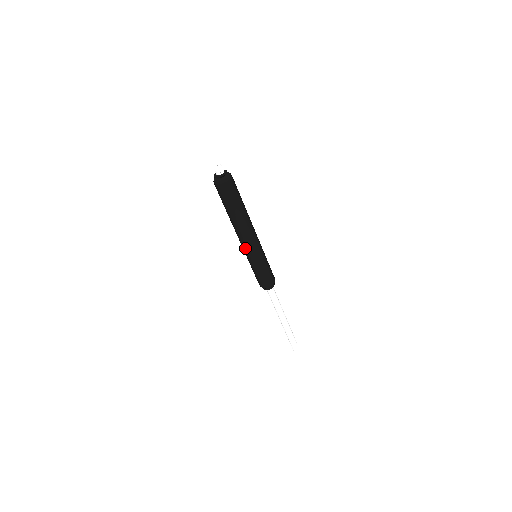
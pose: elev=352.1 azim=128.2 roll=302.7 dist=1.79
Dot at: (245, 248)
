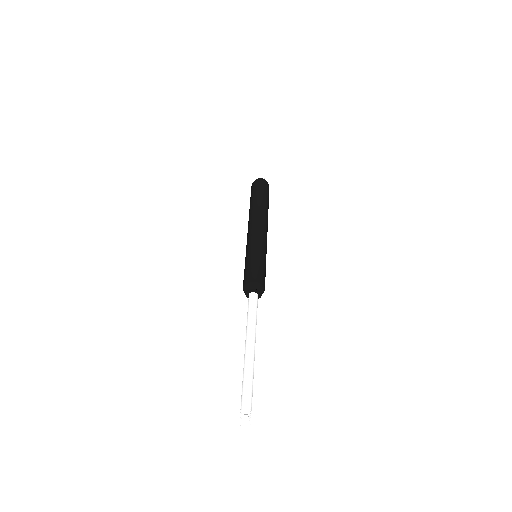
Dot at: (252, 235)
